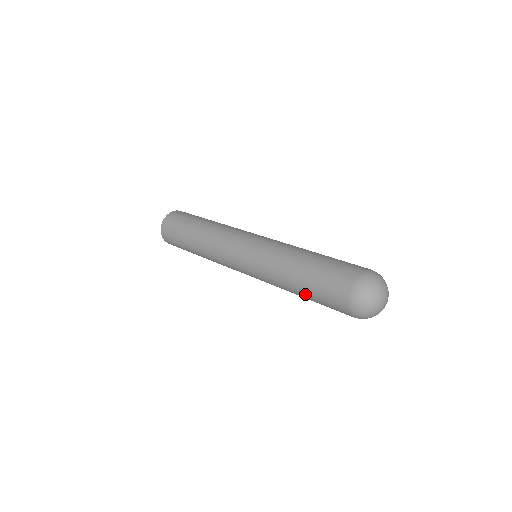
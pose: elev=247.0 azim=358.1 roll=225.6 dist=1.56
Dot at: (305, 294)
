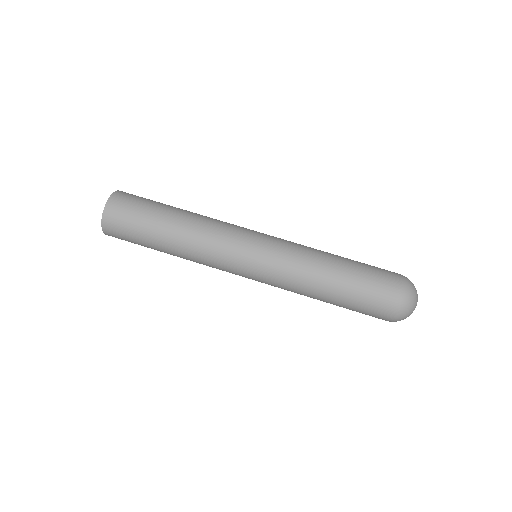
Dot at: (336, 304)
